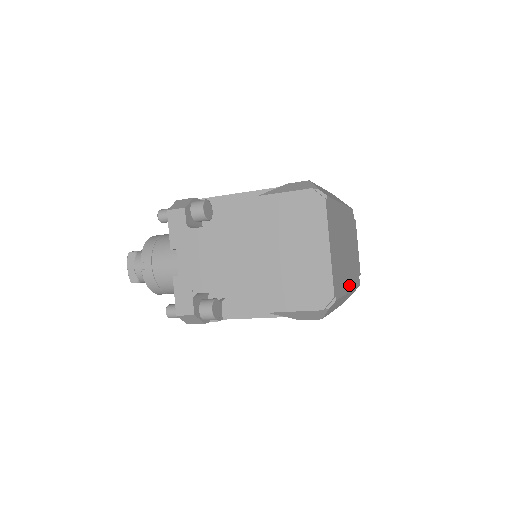
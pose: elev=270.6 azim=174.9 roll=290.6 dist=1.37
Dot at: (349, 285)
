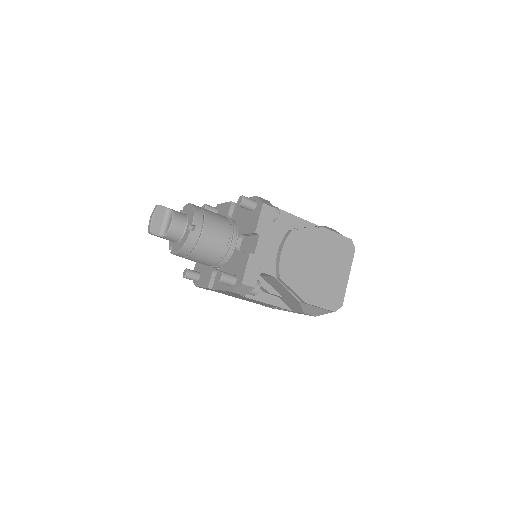
Dot at: occluded
